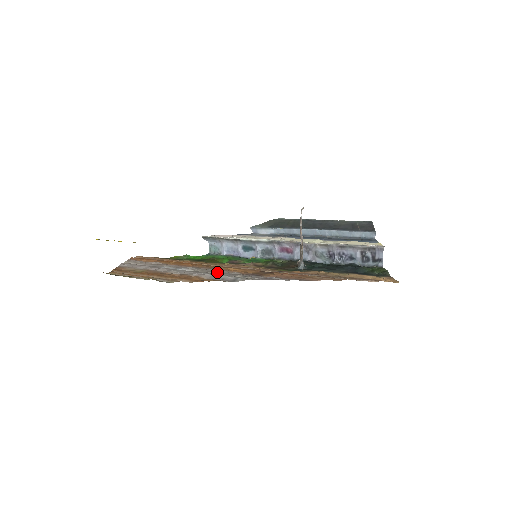
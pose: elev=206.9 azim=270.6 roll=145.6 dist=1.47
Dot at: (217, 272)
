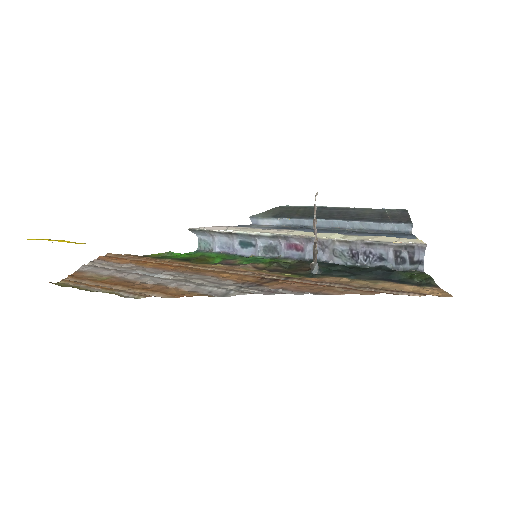
Dot at: (203, 280)
